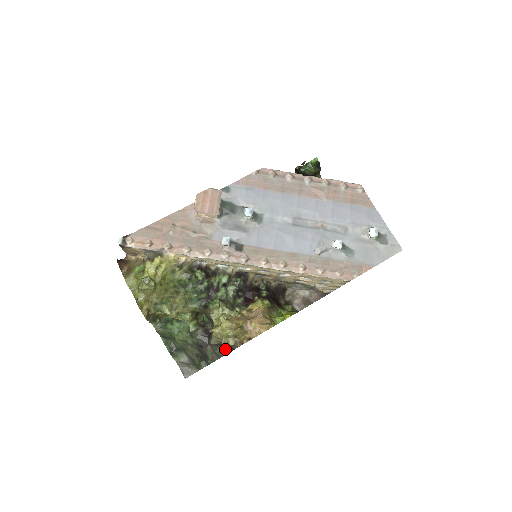
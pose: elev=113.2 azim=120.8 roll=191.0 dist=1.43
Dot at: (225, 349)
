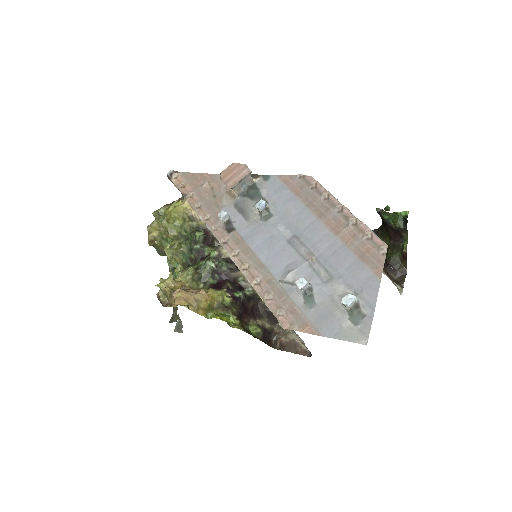
Dot at: occluded
